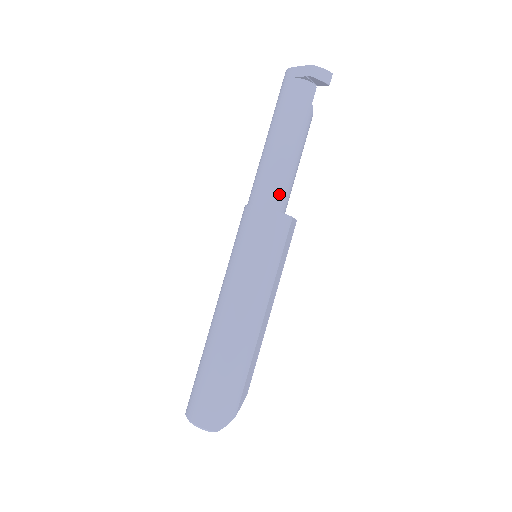
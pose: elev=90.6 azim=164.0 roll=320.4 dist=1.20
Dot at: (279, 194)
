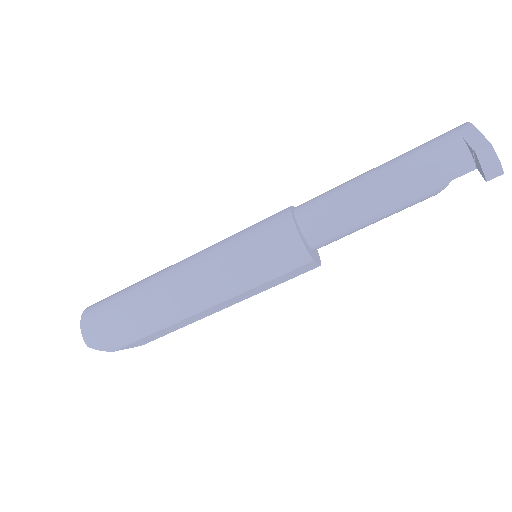
Dot at: (326, 229)
